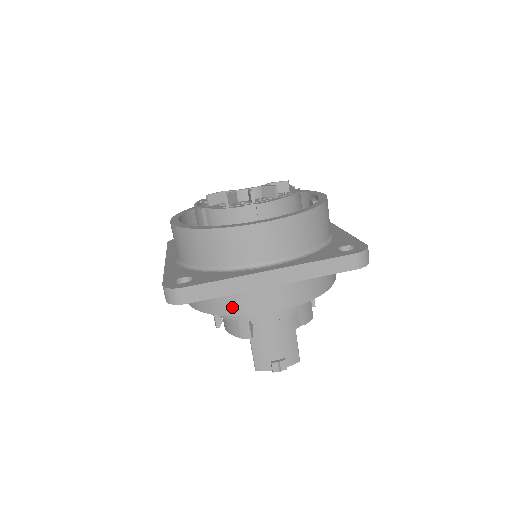
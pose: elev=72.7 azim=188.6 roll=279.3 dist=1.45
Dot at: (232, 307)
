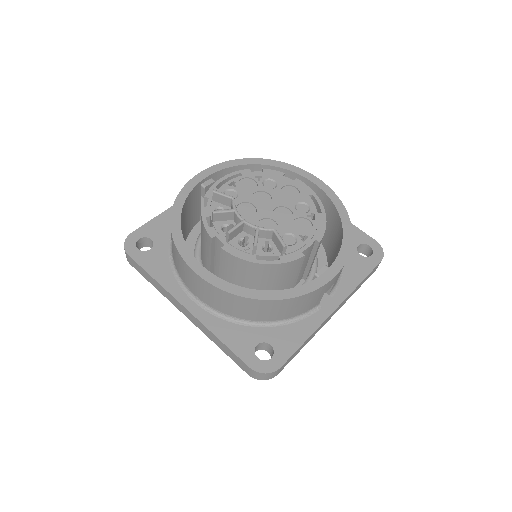
Dot at: occluded
